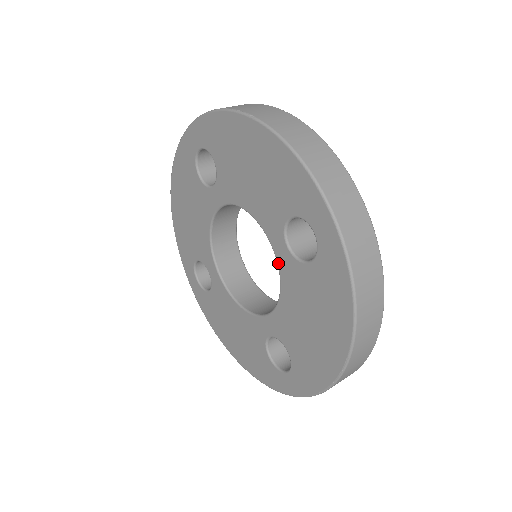
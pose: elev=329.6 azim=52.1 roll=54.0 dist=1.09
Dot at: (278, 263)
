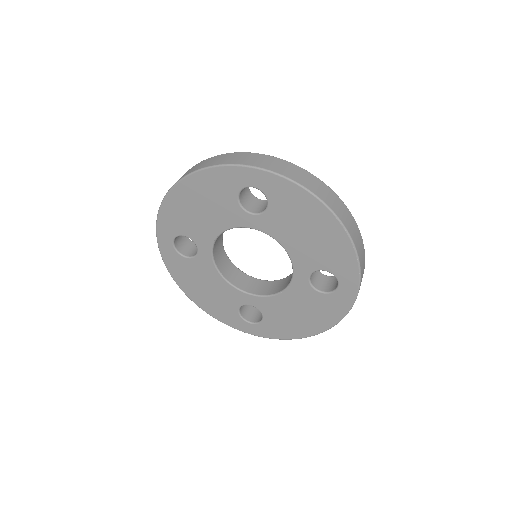
Dot at: (261, 231)
